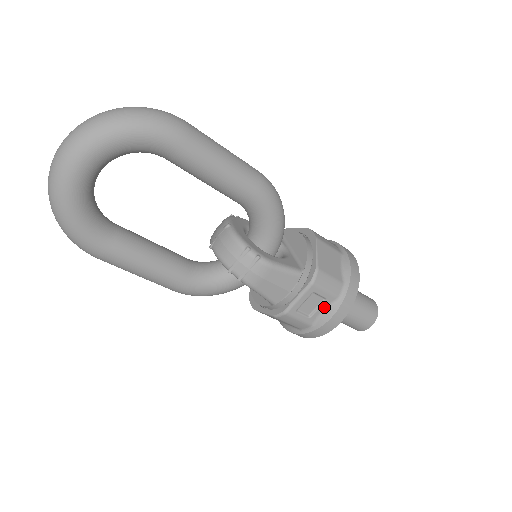
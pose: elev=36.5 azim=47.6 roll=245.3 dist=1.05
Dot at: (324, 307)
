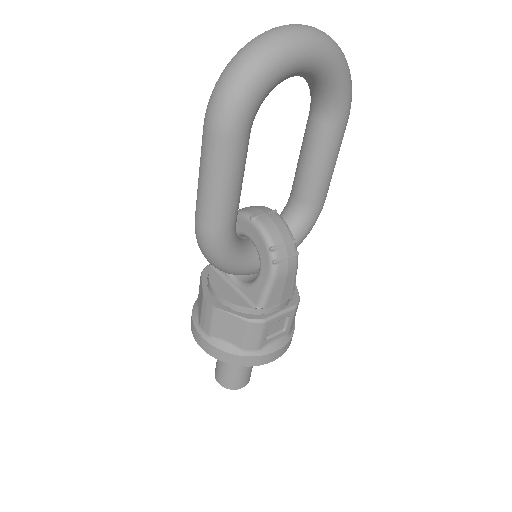
Dot at: (278, 337)
